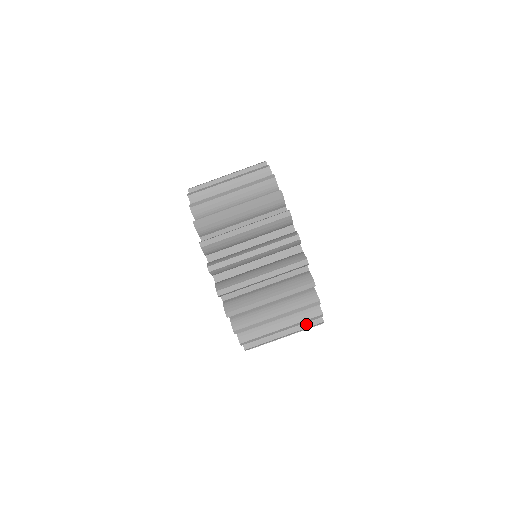
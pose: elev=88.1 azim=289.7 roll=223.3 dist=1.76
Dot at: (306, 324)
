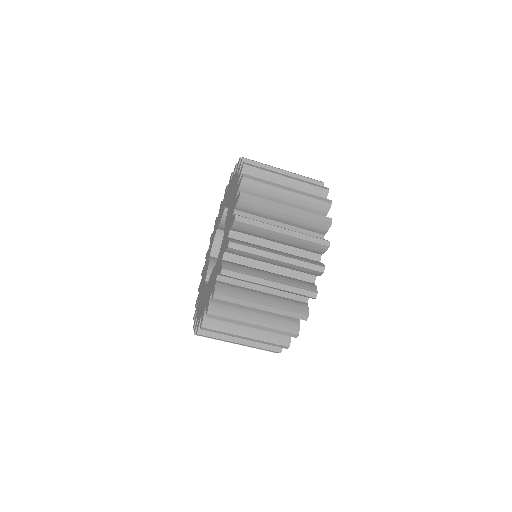
Dot at: (265, 345)
